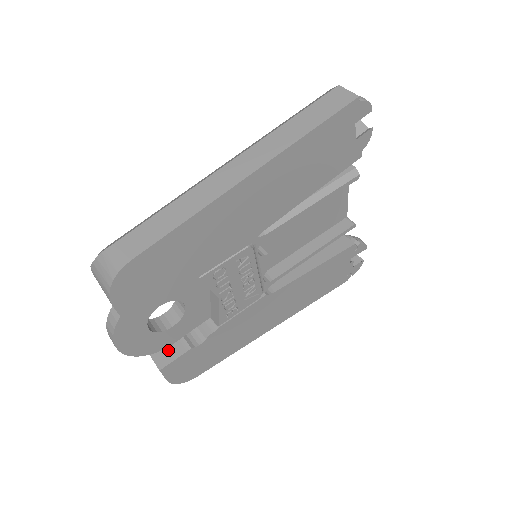
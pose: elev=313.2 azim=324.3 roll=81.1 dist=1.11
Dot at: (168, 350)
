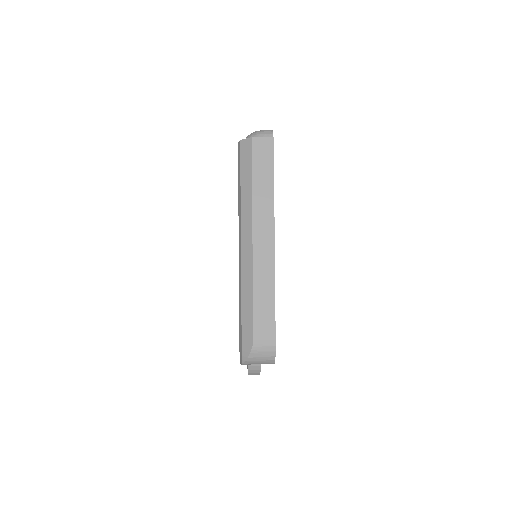
Dot at: occluded
